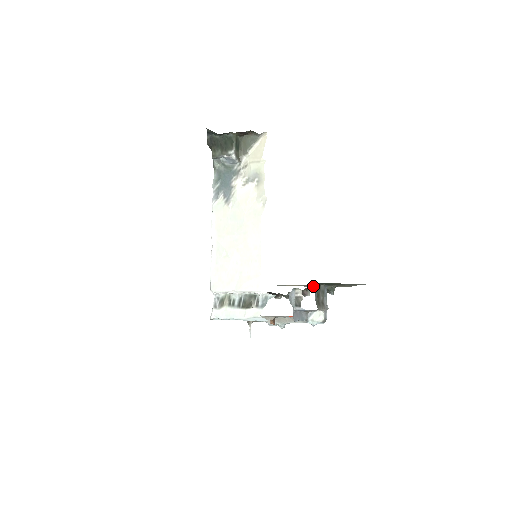
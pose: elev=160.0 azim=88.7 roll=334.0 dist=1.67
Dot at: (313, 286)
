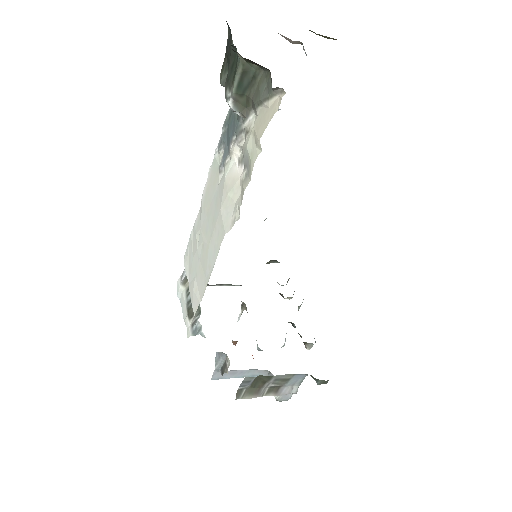
Dot at: occluded
